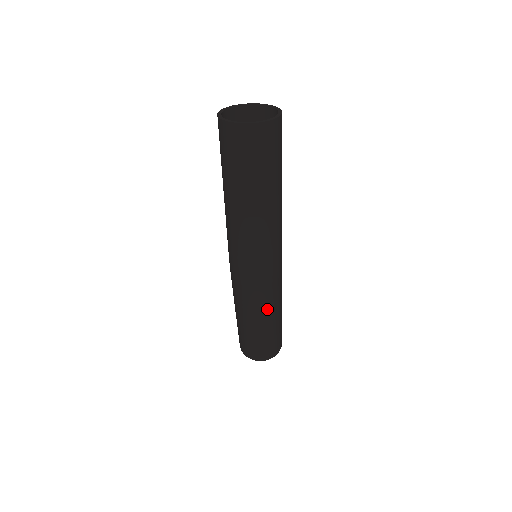
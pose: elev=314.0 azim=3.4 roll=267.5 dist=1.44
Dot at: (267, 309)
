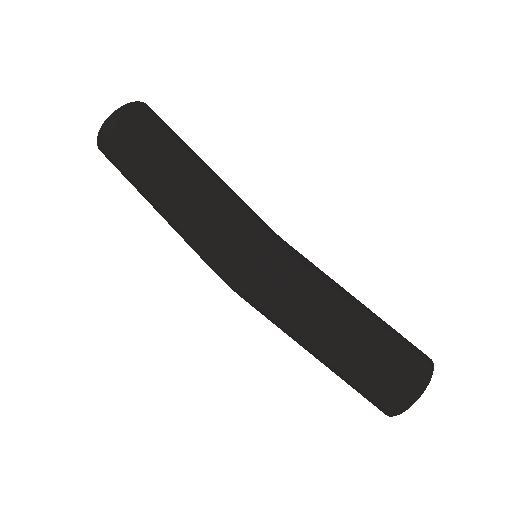
Dot at: (301, 311)
